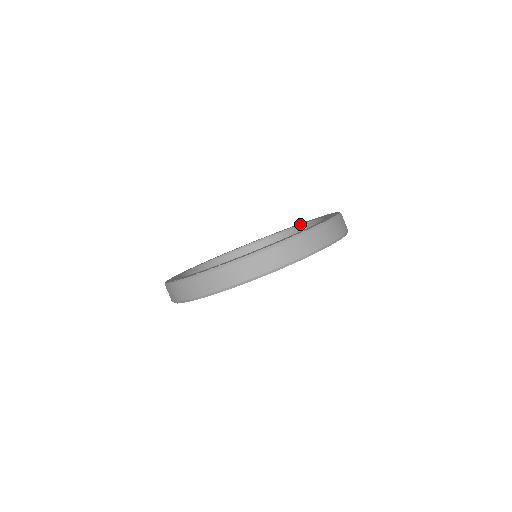
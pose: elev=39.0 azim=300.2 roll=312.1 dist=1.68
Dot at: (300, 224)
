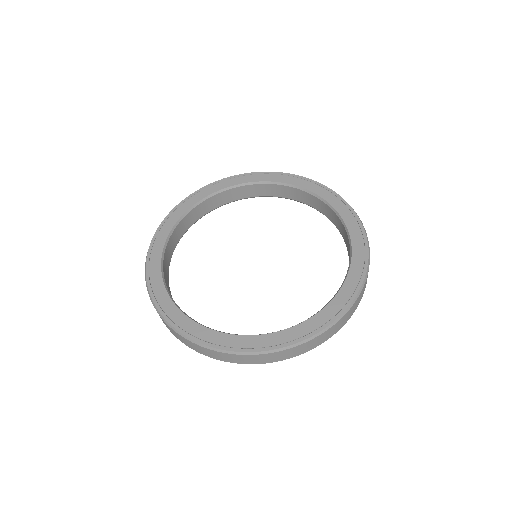
Dot at: (292, 185)
